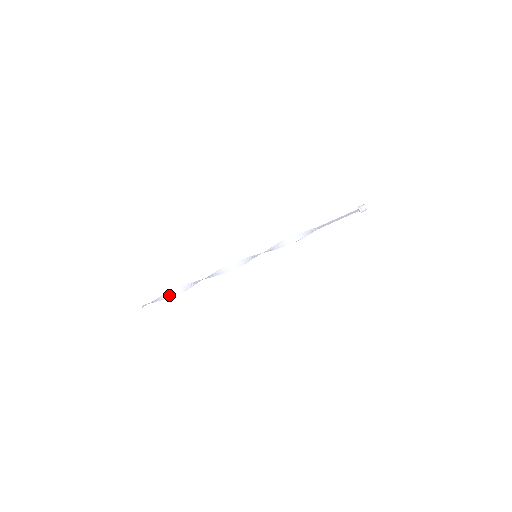
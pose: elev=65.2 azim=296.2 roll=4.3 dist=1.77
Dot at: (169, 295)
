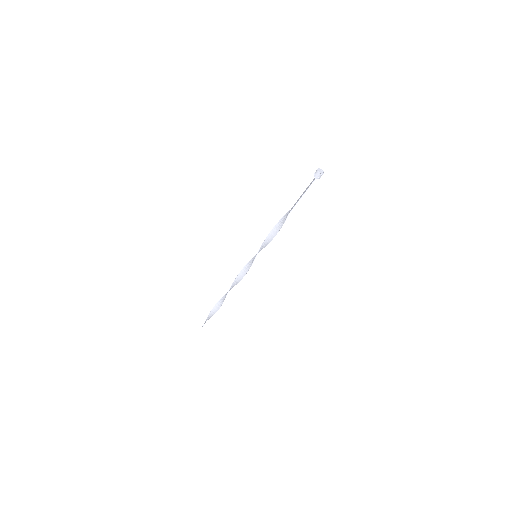
Dot at: (215, 310)
